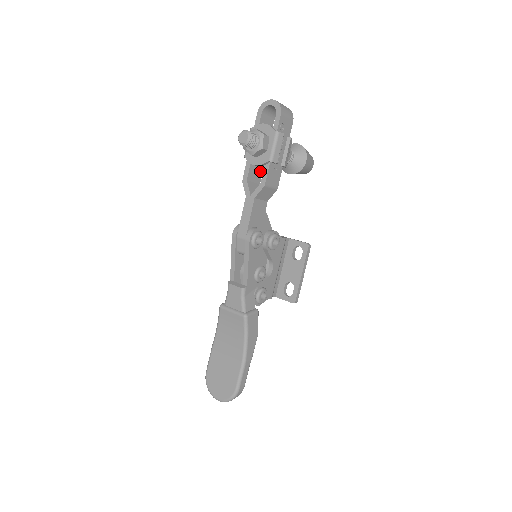
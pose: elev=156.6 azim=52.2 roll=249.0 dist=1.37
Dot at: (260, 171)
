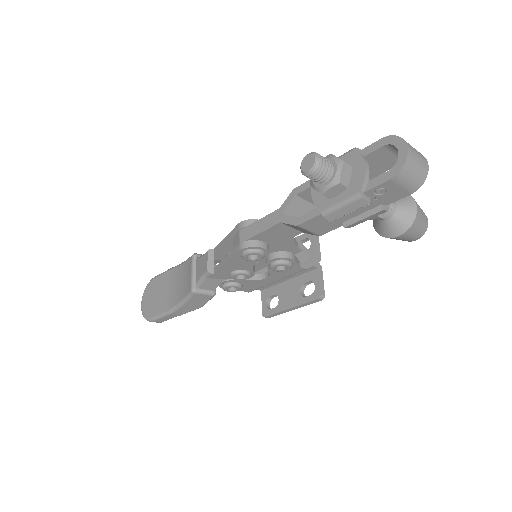
Dot at: occluded
